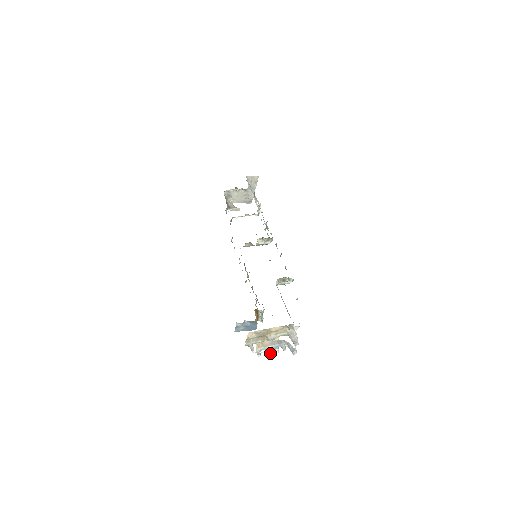
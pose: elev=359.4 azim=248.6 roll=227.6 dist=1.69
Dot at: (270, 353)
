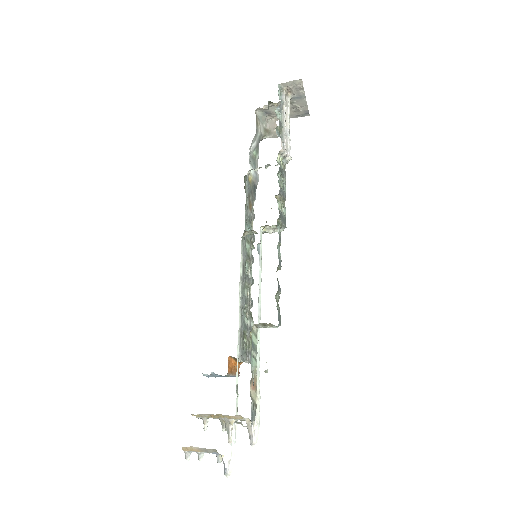
Dot at: (201, 460)
